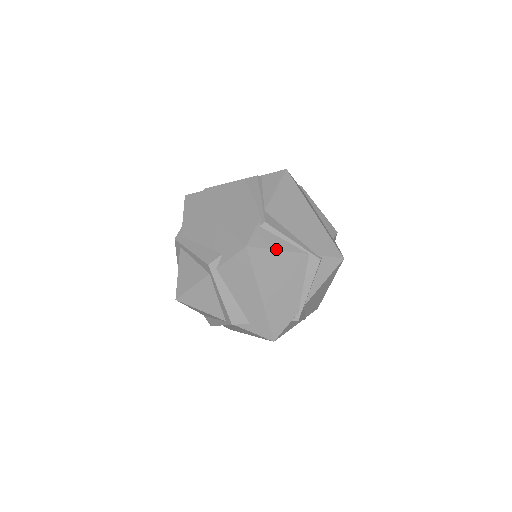
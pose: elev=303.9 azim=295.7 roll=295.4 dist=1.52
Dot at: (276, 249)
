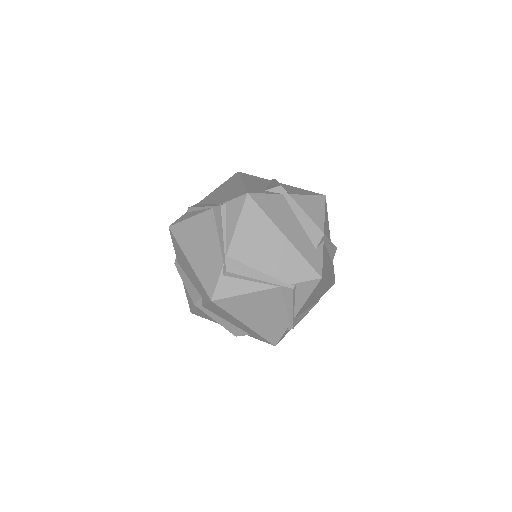
Dot at: (242, 294)
